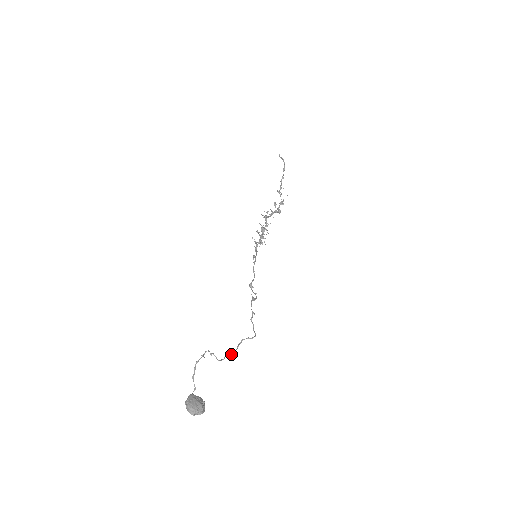
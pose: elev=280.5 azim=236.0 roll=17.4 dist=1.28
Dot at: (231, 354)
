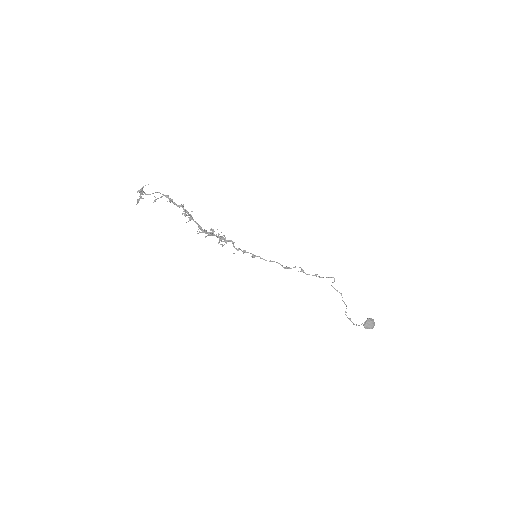
Dot at: (342, 297)
